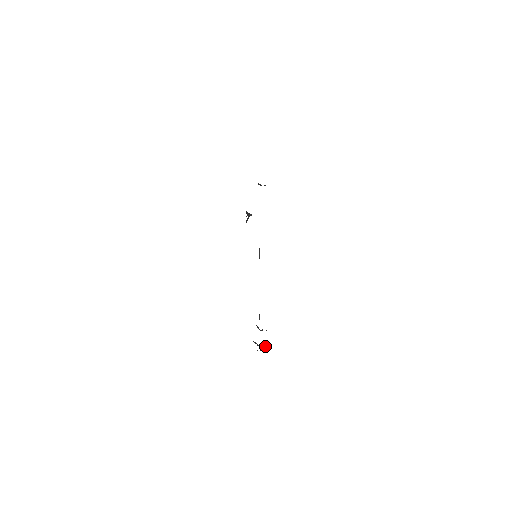
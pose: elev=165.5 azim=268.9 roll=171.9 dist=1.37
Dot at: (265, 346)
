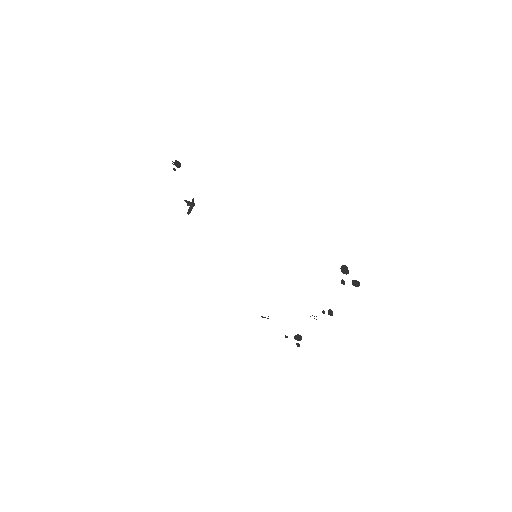
Dot at: (268, 316)
